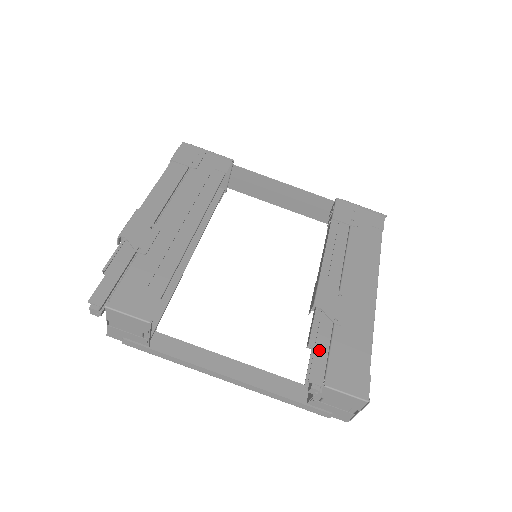
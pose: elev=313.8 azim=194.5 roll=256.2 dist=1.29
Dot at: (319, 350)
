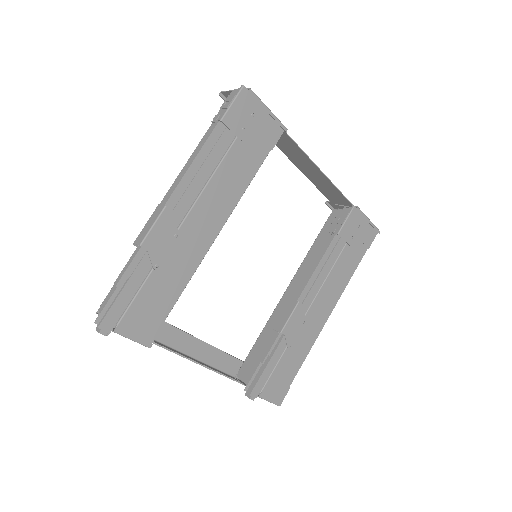
Dot at: (267, 370)
